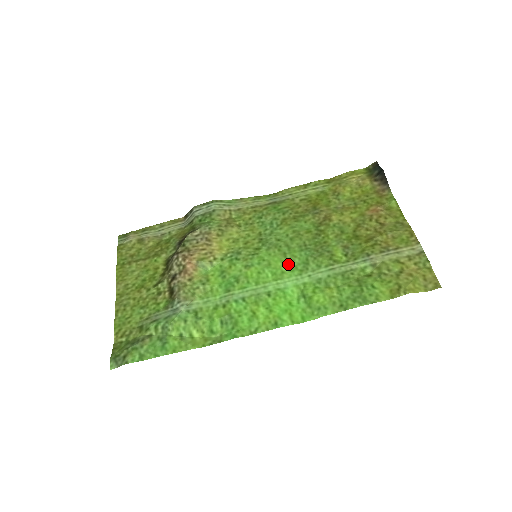
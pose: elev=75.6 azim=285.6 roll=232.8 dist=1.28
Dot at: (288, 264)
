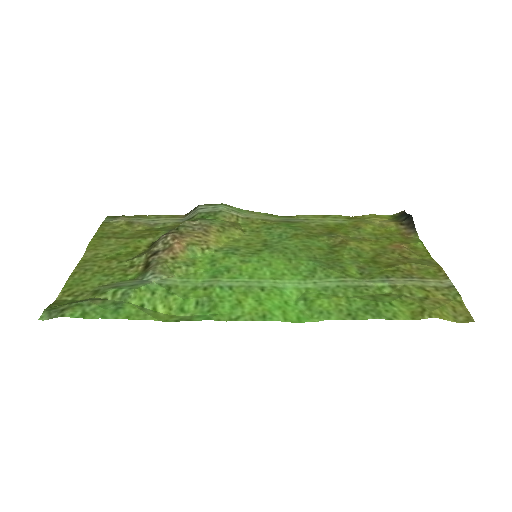
Dot at: (292, 268)
